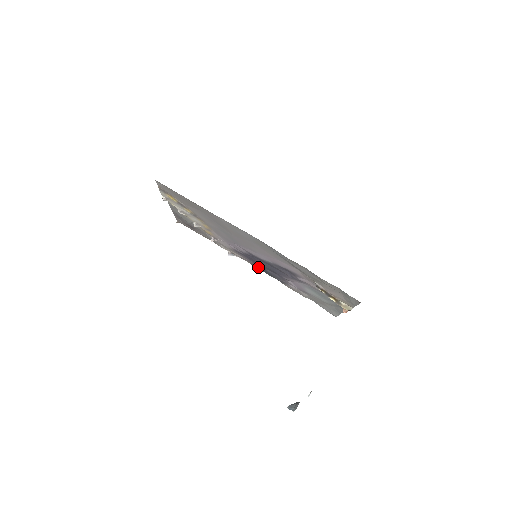
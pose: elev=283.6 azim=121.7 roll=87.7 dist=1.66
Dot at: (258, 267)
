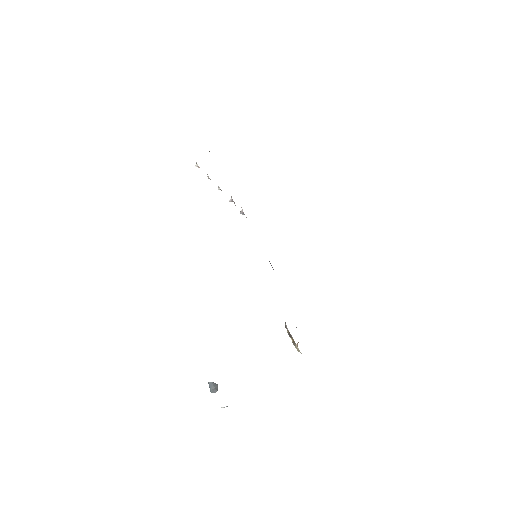
Dot at: occluded
